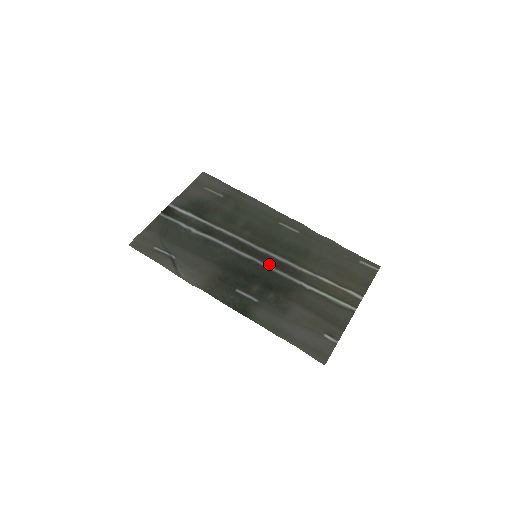
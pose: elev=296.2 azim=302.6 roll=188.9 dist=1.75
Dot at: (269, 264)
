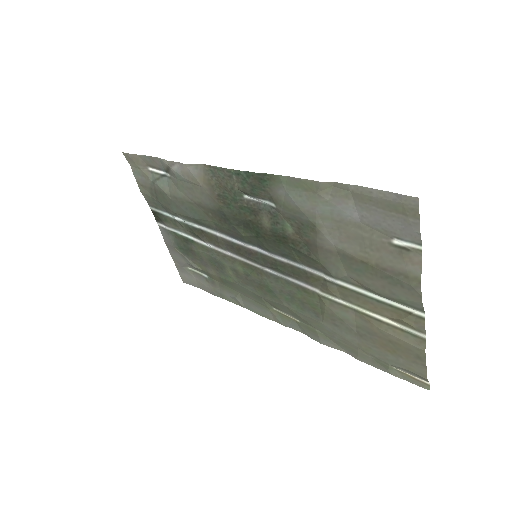
Dot at: (275, 261)
